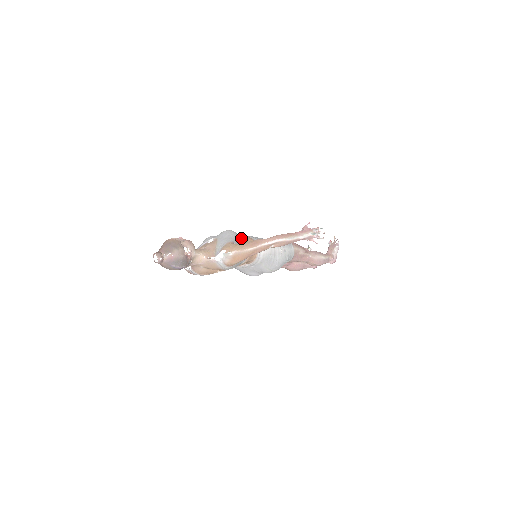
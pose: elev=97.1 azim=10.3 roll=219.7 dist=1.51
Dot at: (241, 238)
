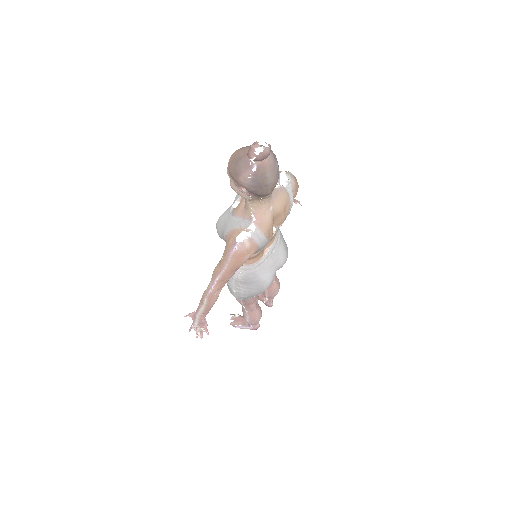
Dot at: occluded
